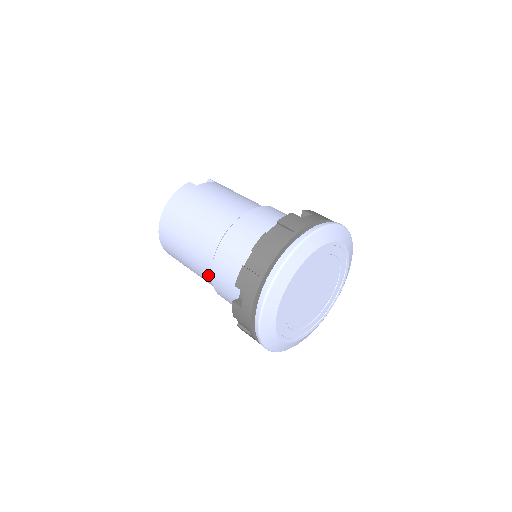
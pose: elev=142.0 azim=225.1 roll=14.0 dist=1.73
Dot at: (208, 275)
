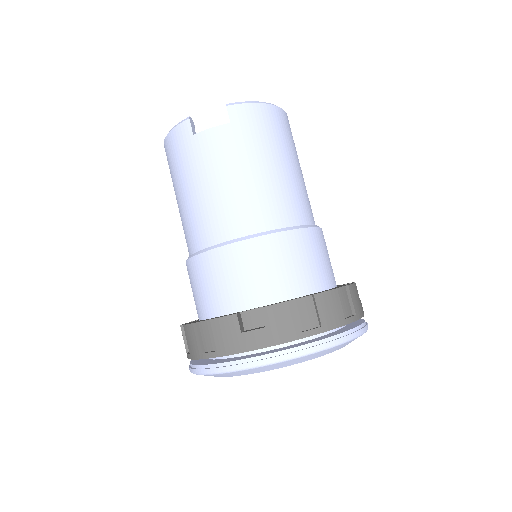
Dot at: occluded
